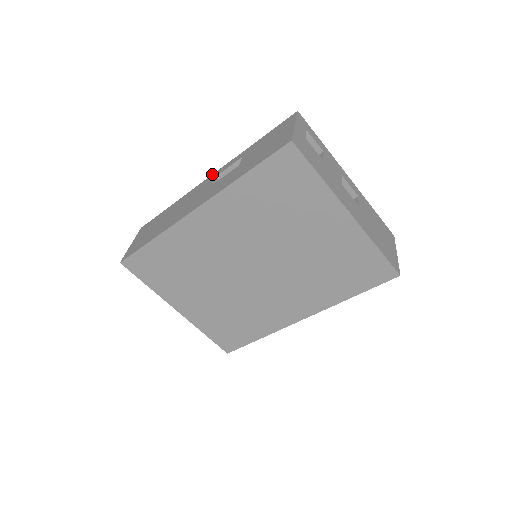
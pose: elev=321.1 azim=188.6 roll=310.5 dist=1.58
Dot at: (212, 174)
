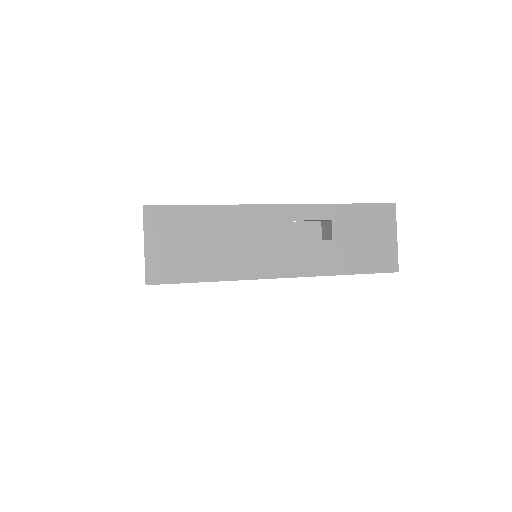
Dot at: (283, 204)
